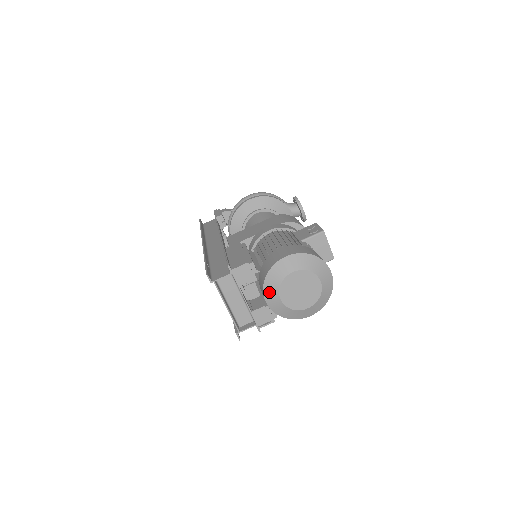
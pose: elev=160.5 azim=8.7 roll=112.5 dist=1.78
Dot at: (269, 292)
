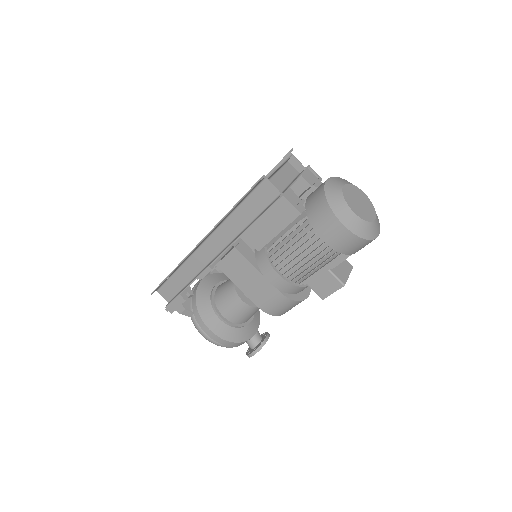
Dot at: (337, 179)
